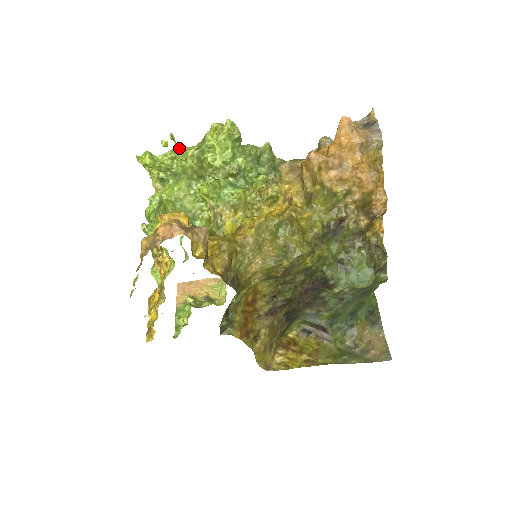
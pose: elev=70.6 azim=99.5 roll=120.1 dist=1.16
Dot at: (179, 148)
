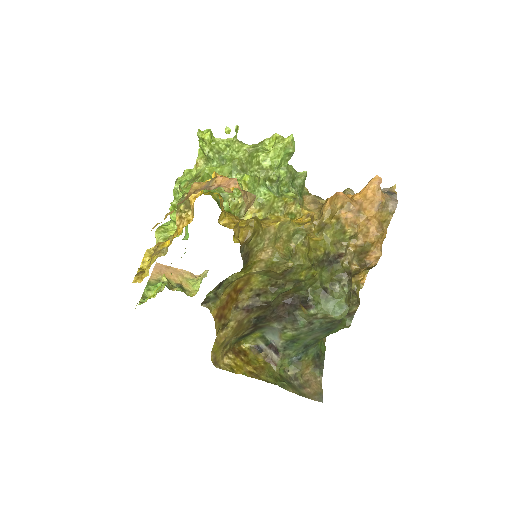
Dot at: (237, 140)
